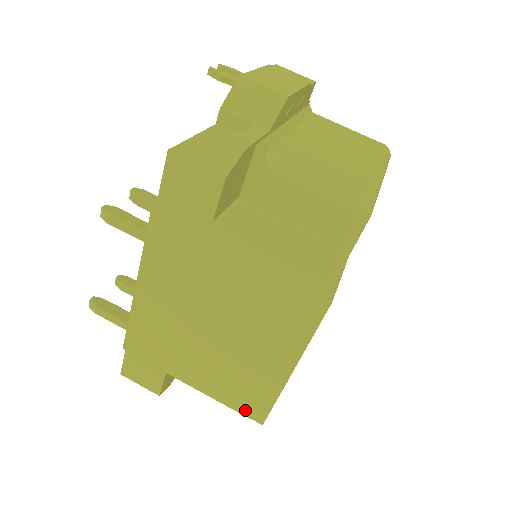
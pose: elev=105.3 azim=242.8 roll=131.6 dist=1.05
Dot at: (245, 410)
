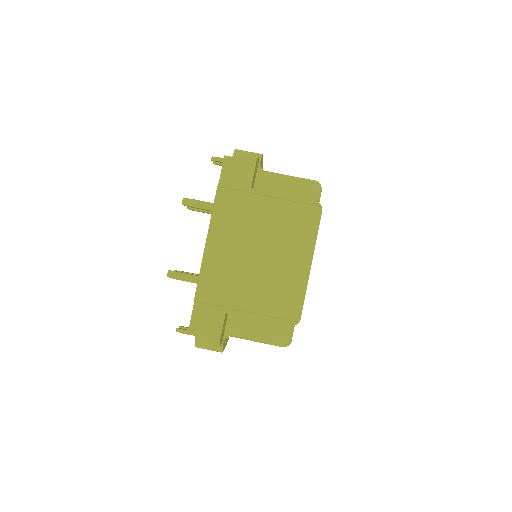
Dot at: (287, 314)
